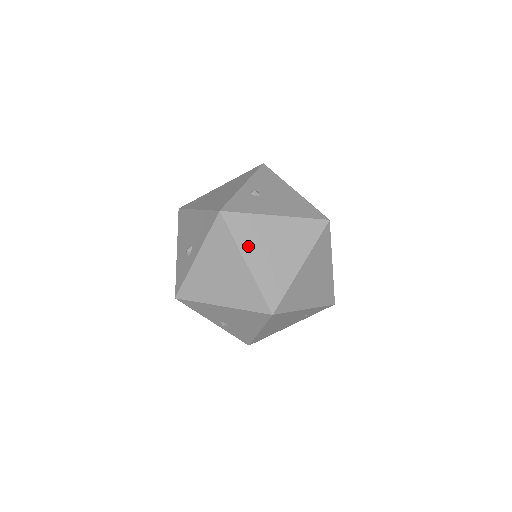
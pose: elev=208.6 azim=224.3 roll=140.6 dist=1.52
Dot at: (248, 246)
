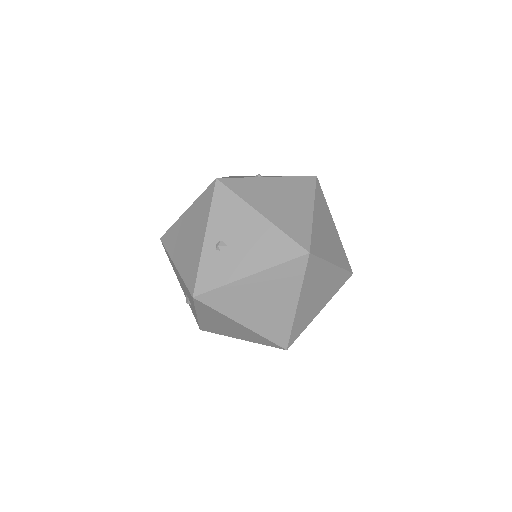
Dot at: (236, 312)
